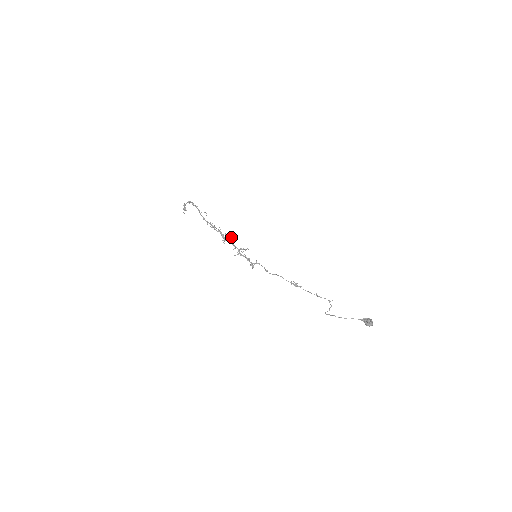
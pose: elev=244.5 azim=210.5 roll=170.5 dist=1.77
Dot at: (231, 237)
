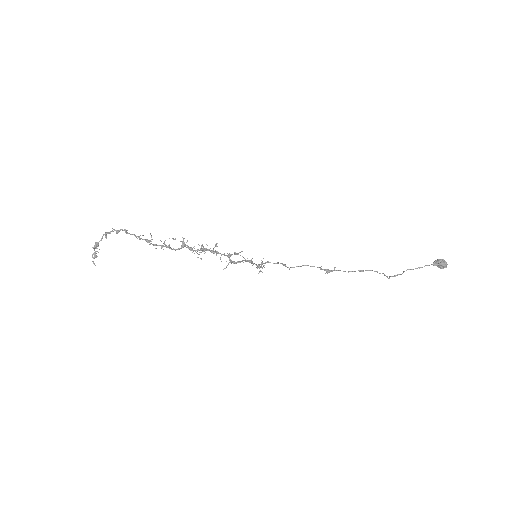
Dot at: occluded
